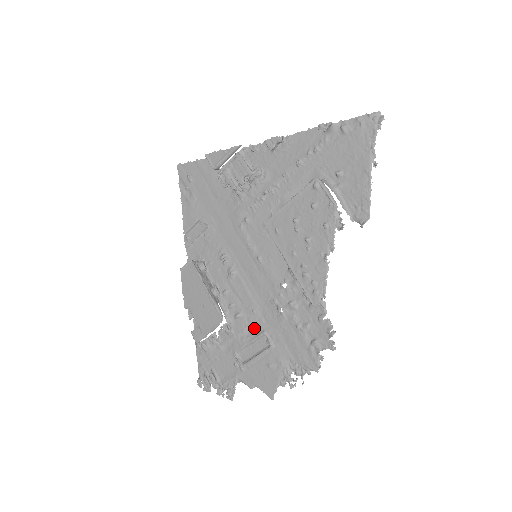
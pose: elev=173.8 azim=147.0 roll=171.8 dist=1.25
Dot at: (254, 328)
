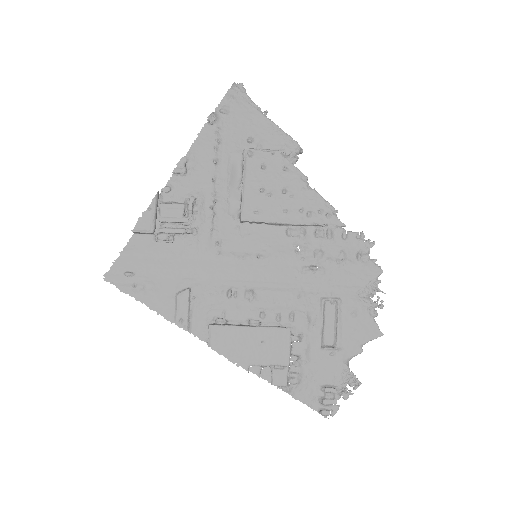
Dot at: (312, 308)
